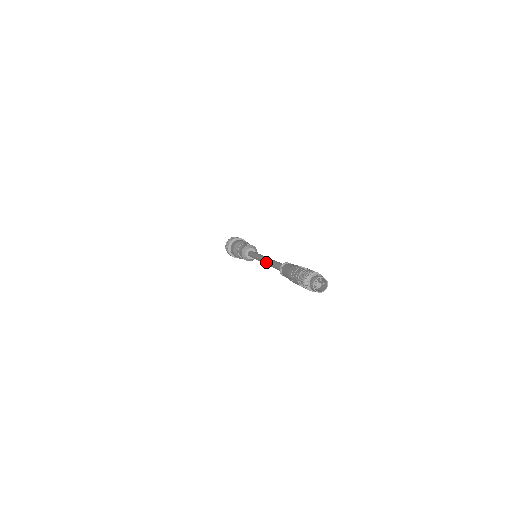
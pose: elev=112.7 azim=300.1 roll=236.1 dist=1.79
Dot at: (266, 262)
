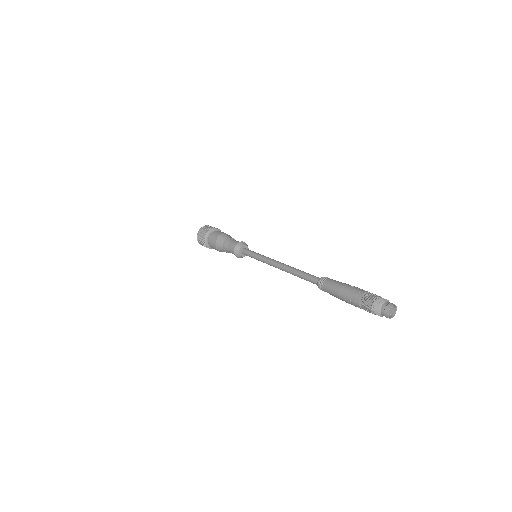
Dot at: occluded
